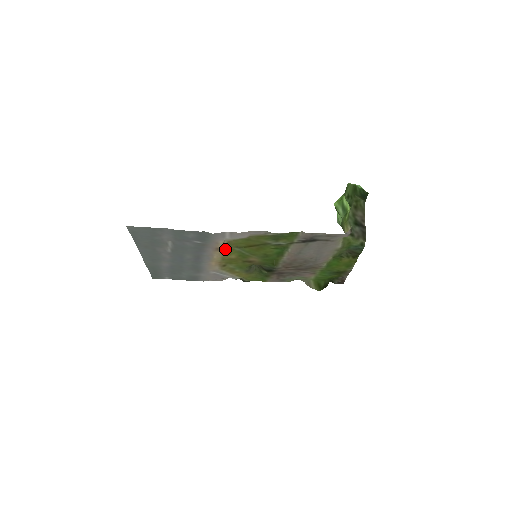
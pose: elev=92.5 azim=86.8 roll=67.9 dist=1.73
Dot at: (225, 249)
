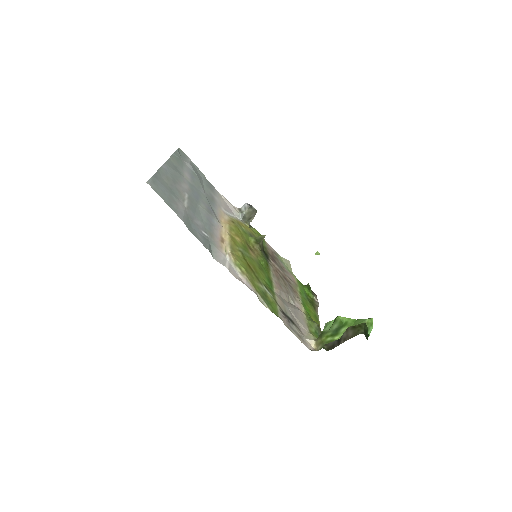
Dot at: (231, 241)
